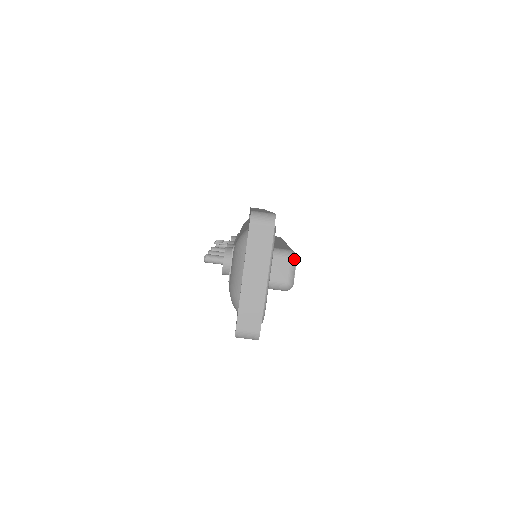
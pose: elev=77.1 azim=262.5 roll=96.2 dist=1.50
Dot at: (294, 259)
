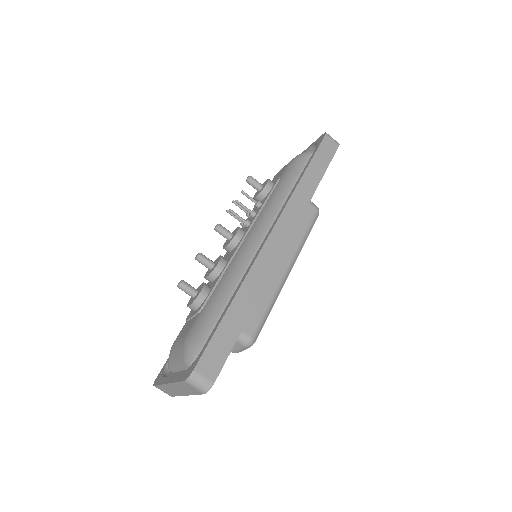
Dot at: (248, 347)
